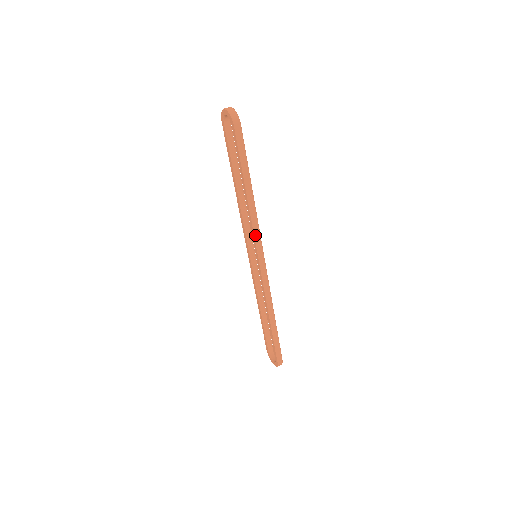
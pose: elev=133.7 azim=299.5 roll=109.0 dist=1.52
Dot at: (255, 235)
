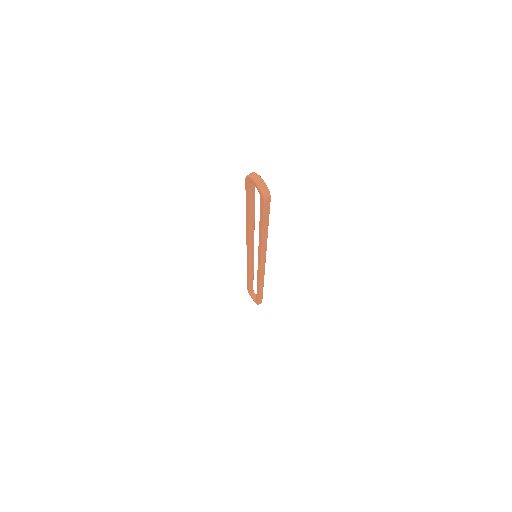
Dot at: (262, 255)
